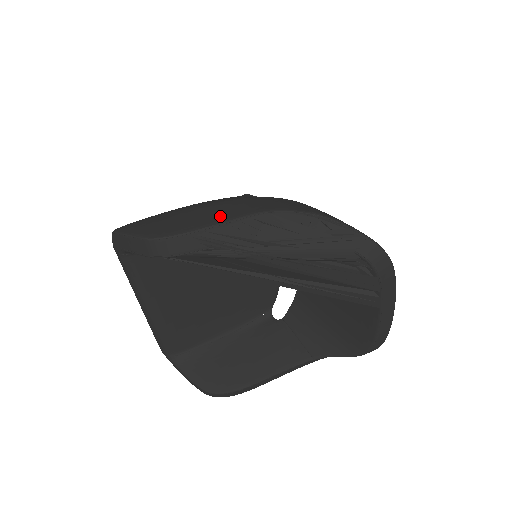
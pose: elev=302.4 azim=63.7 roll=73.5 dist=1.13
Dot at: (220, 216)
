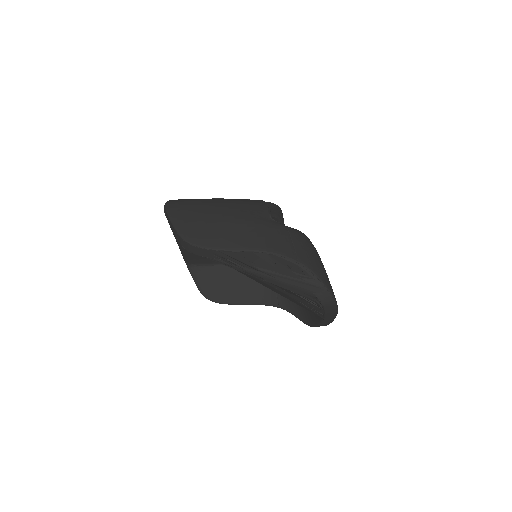
Dot at: (234, 241)
